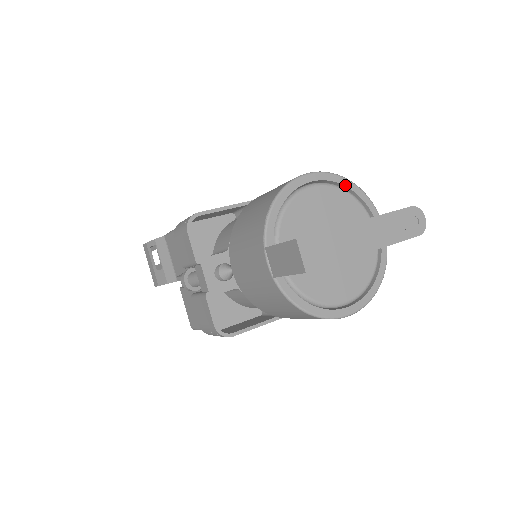
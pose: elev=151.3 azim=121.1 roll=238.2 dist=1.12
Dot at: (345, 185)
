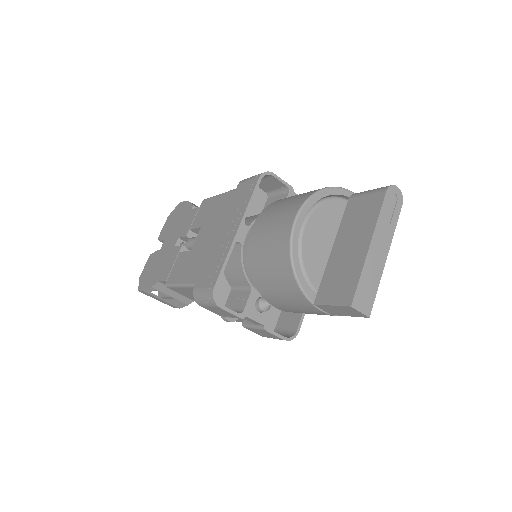
Dot at: (319, 199)
